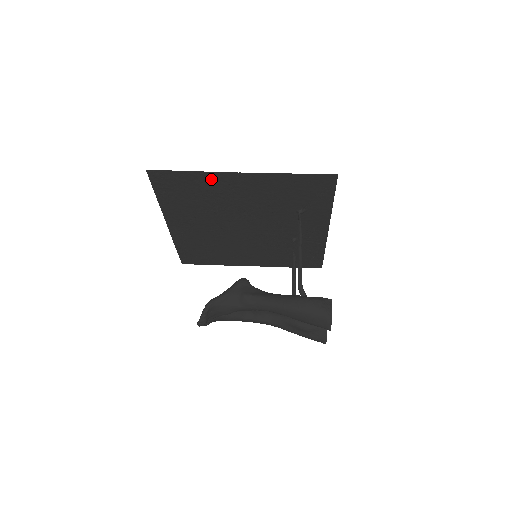
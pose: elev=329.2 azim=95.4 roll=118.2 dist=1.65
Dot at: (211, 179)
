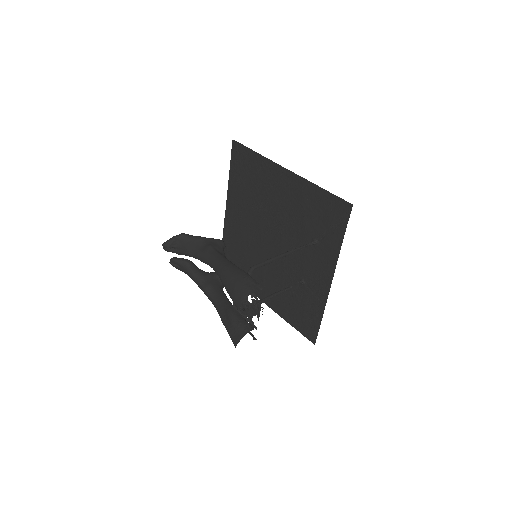
Dot at: (266, 168)
